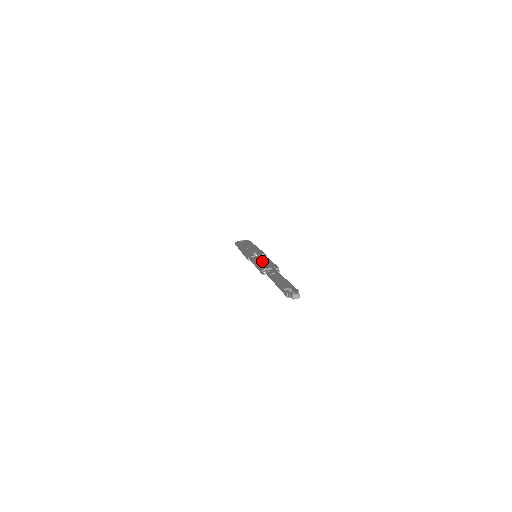
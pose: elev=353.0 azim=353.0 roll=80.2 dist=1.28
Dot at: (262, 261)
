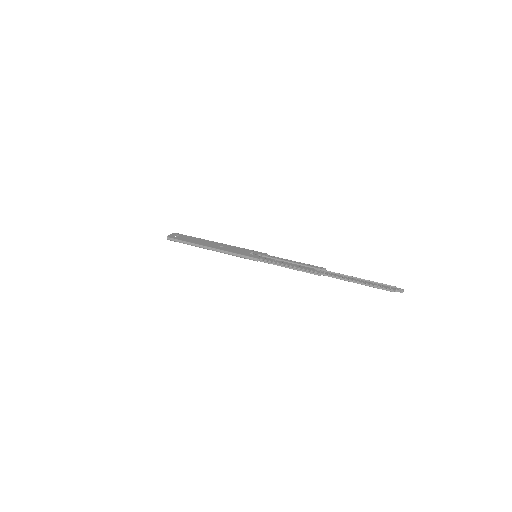
Dot at: (285, 262)
